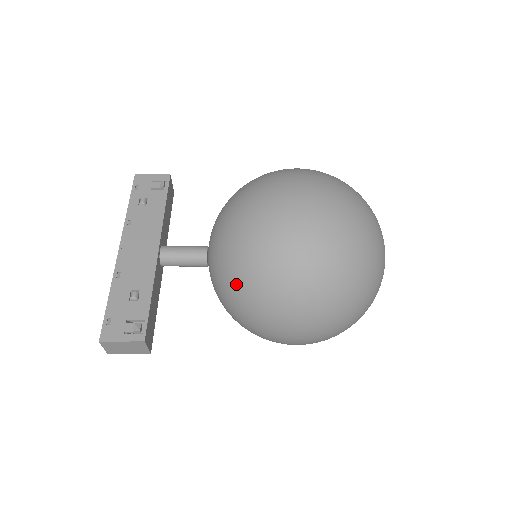
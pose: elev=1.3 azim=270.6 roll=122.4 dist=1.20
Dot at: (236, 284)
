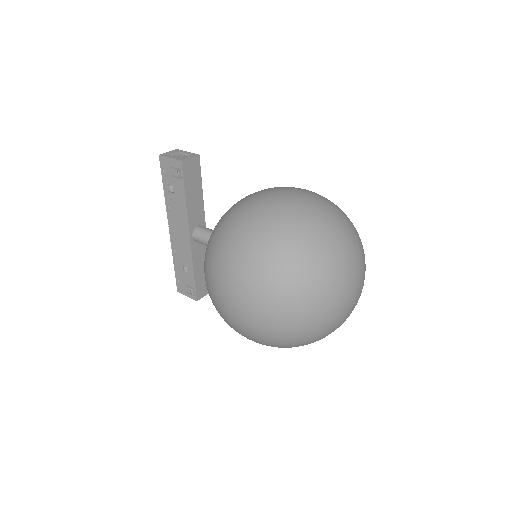
Dot at: occluded
